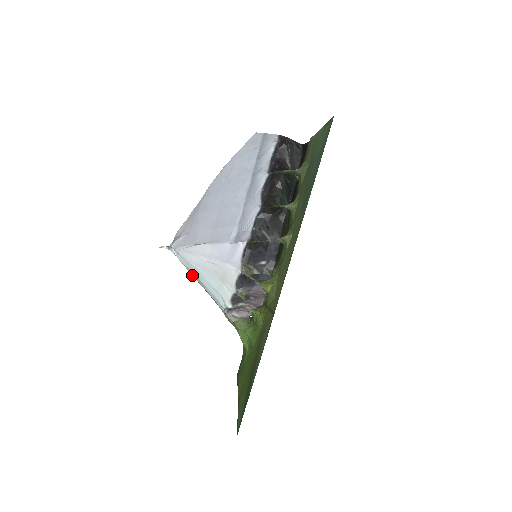
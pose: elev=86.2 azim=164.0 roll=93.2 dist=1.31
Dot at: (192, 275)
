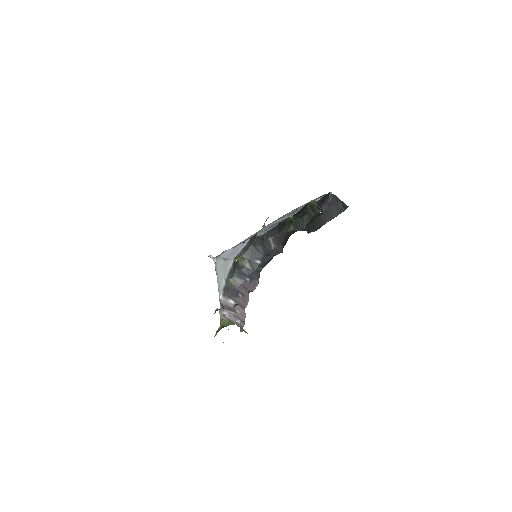
Dot at: occluded
